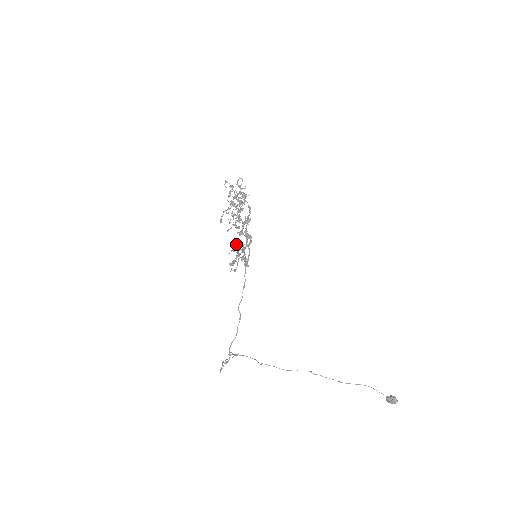
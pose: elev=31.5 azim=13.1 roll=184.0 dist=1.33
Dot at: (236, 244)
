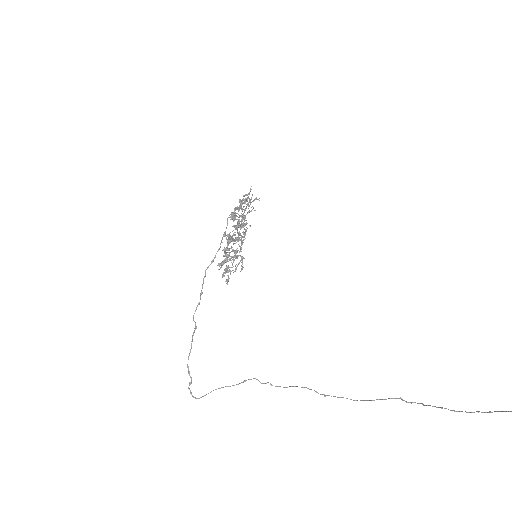
Dot at: (236, 253)
